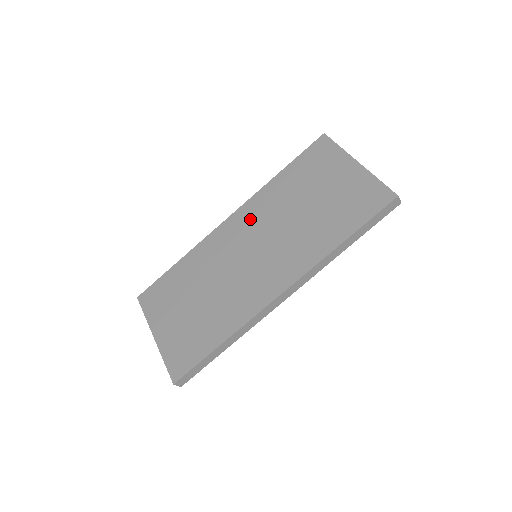
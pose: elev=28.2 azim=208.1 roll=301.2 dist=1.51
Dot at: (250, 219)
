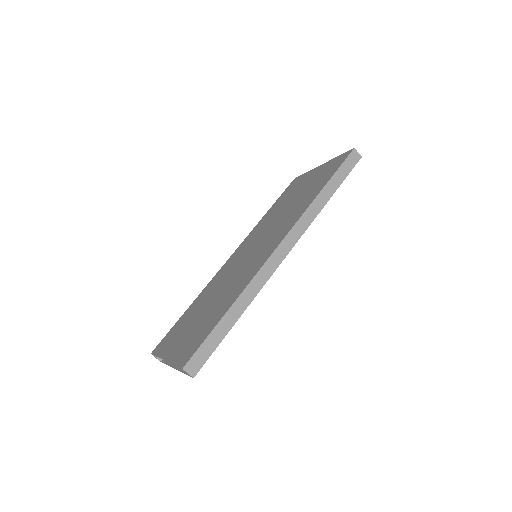
Dot at: (247, 243)
